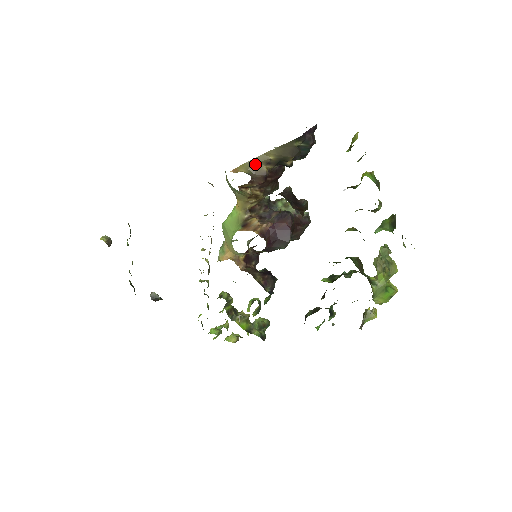
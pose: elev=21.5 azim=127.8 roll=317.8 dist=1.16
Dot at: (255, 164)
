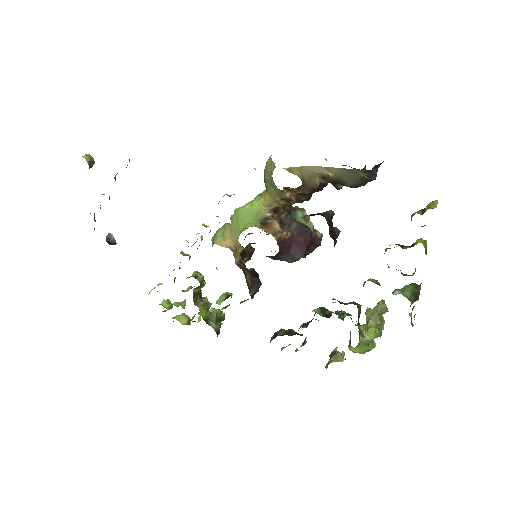
Dot at: (311, 172)
